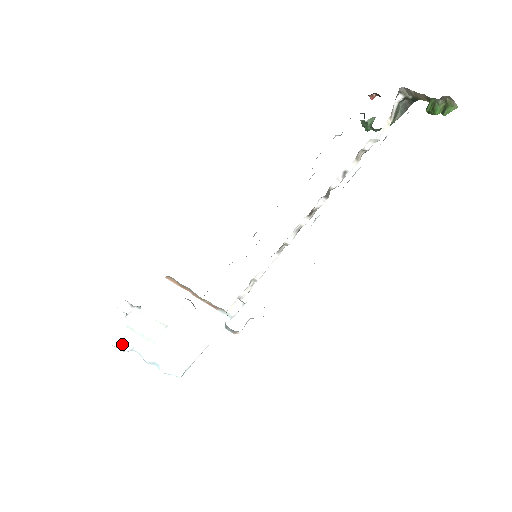
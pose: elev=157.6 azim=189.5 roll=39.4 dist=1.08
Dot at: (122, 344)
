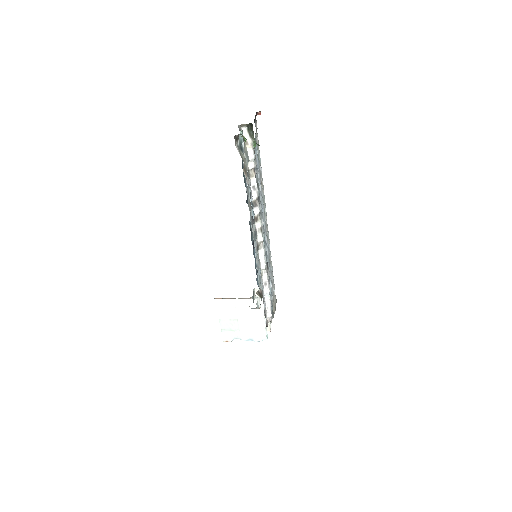
Dot at: (226, 339)
